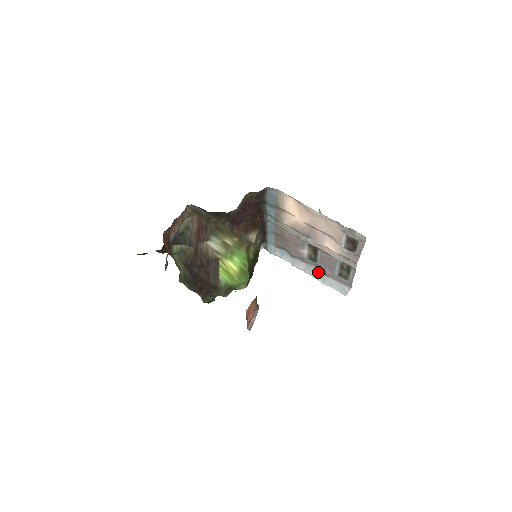
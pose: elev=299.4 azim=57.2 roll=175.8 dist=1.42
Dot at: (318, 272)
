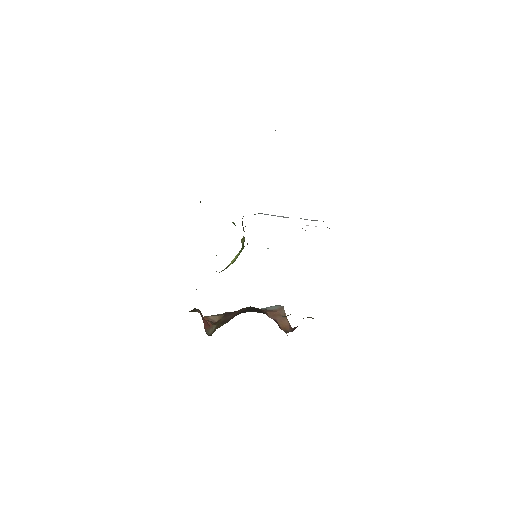
Dot at: occluded
